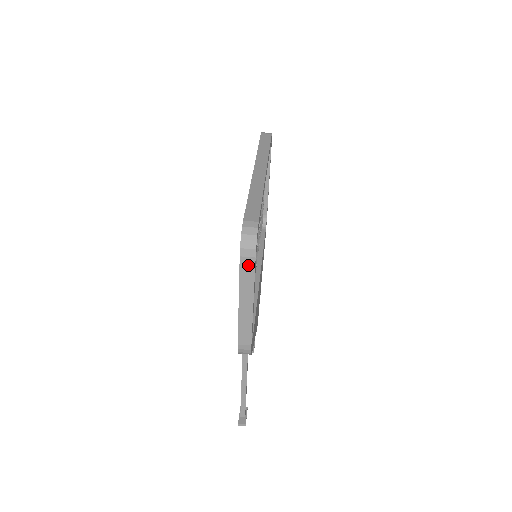
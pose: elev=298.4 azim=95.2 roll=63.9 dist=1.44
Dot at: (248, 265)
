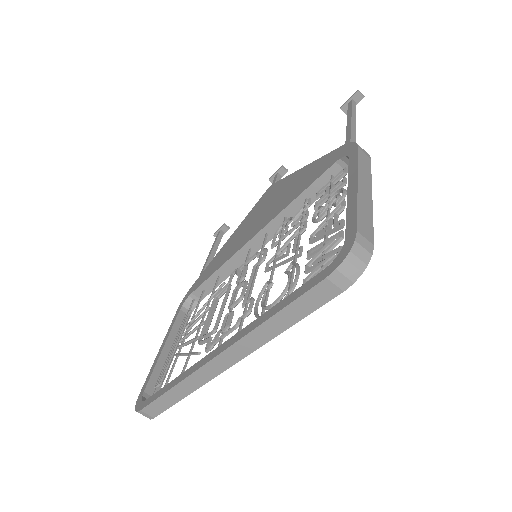
Dot at: occluded
